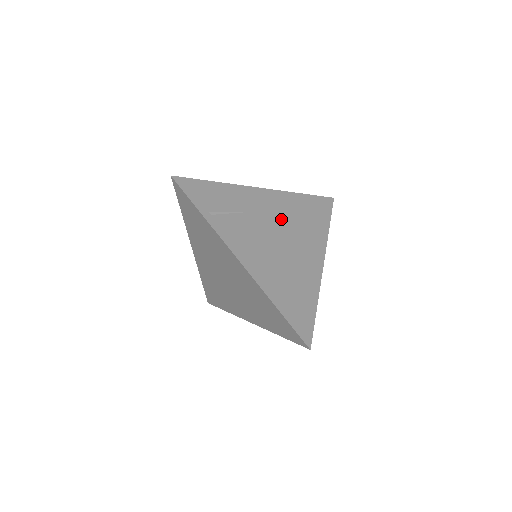
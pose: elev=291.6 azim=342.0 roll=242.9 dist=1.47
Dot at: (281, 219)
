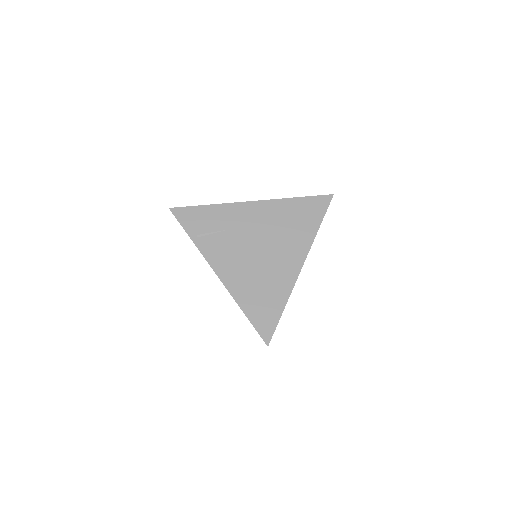
Dot at: (266, 229)
